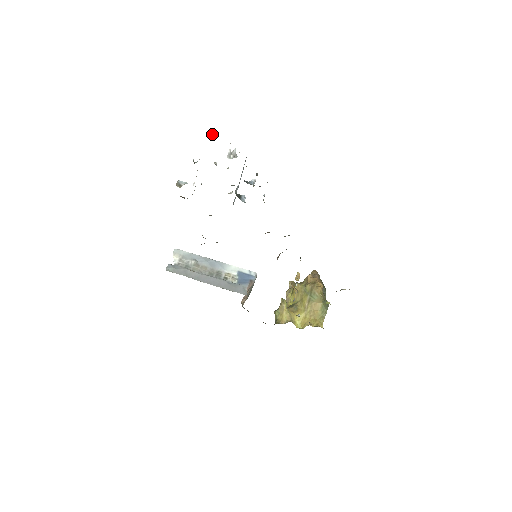
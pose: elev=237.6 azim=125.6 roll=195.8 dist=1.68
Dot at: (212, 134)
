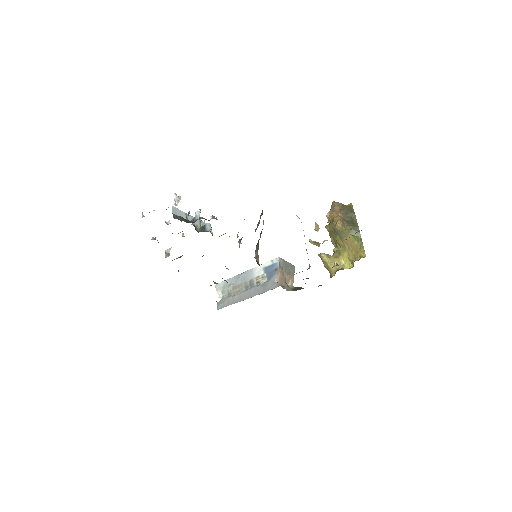
Dot at: (142, 214)
